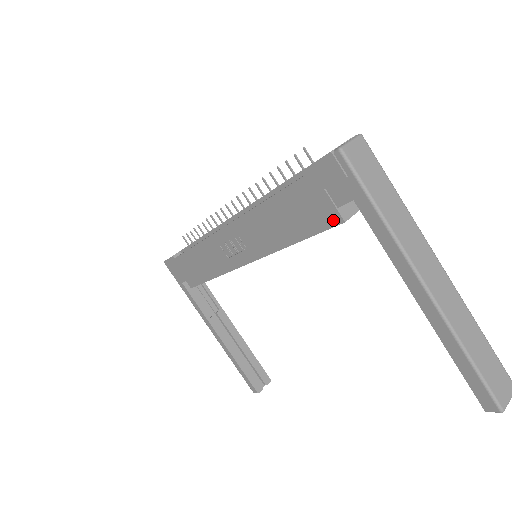
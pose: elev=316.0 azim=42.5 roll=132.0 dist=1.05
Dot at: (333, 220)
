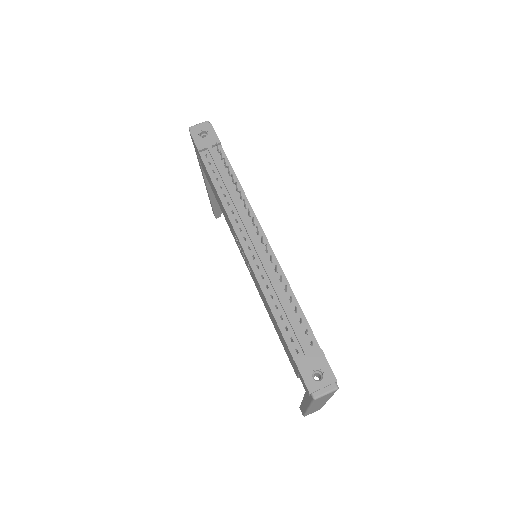
Dot at: (294, 369)
